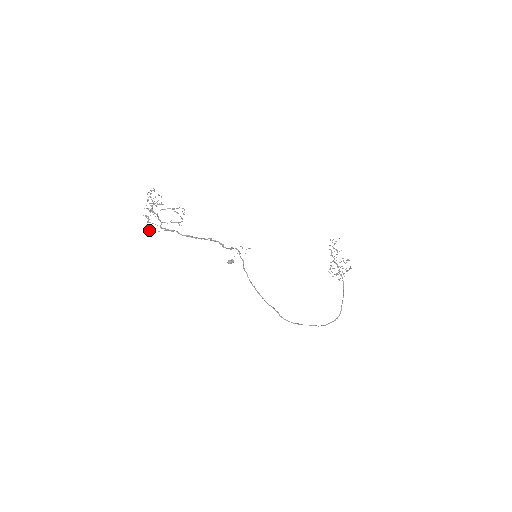
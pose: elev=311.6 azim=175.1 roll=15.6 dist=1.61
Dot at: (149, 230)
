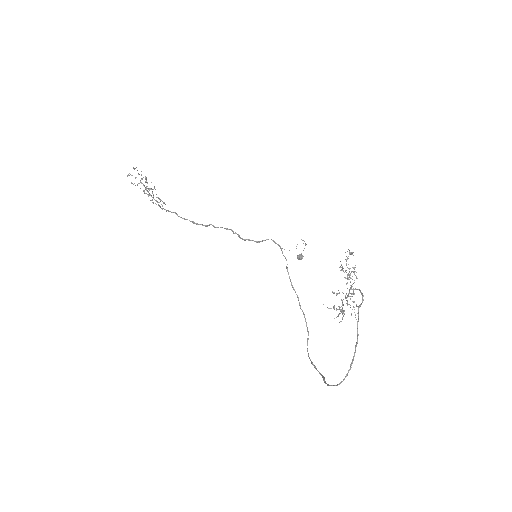
Dot at: (162, 209)
